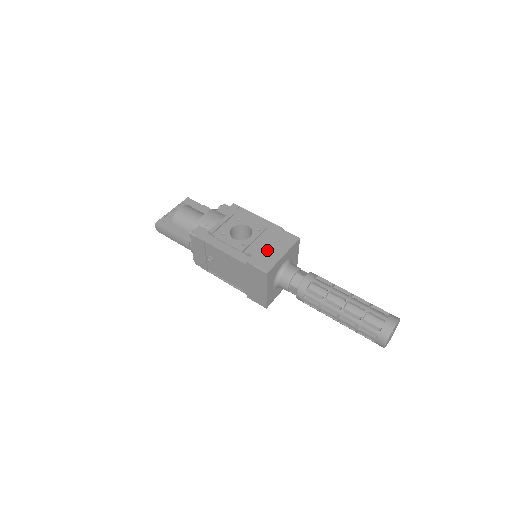
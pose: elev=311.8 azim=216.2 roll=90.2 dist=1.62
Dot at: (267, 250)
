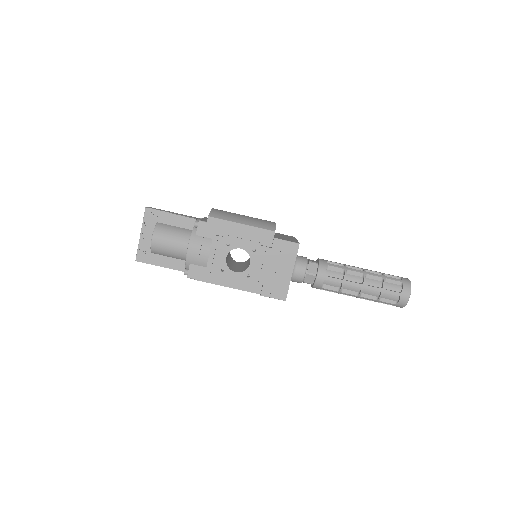
Dot at: (274, 274)
